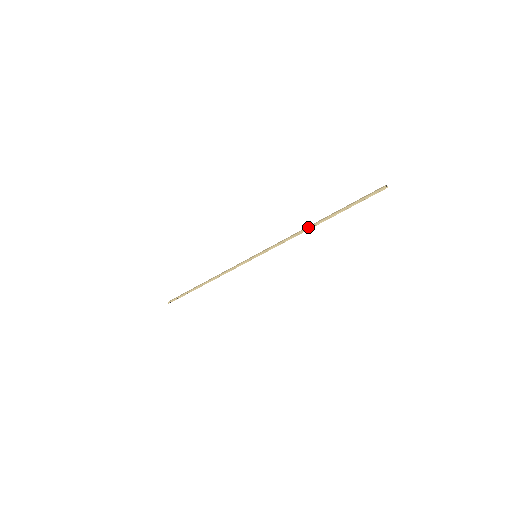
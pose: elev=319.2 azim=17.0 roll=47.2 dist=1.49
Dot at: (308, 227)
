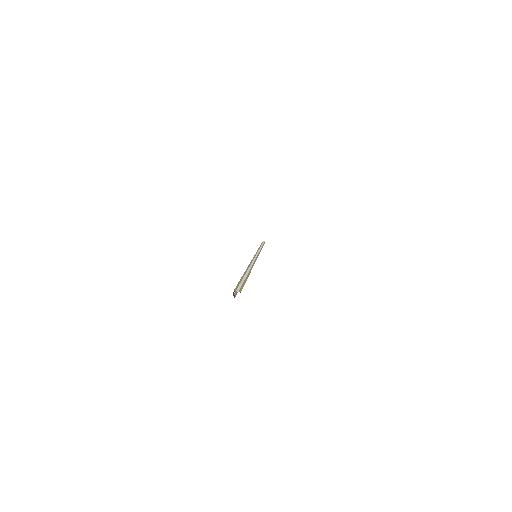
Dot at: occluded
